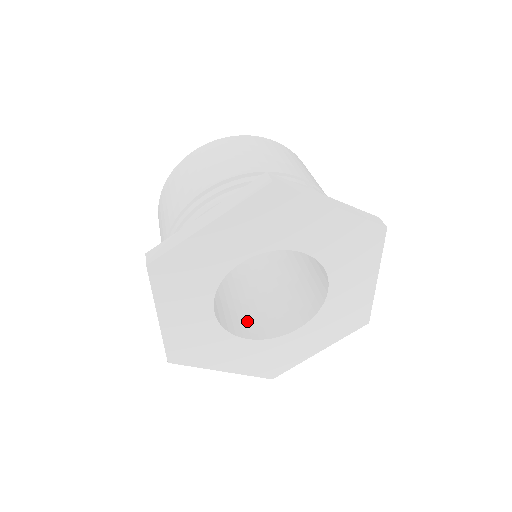
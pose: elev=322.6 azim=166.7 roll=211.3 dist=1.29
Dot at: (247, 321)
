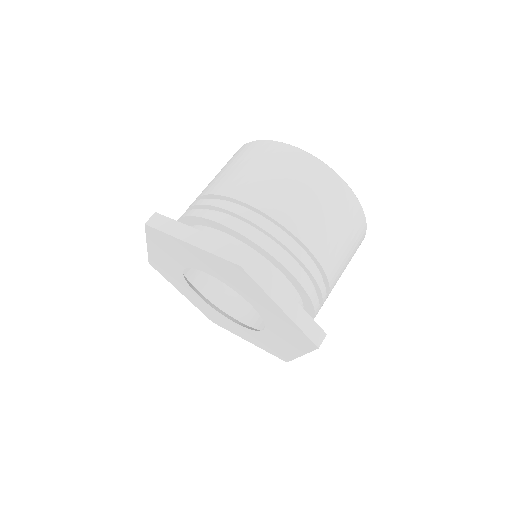
Dot at: occluded
